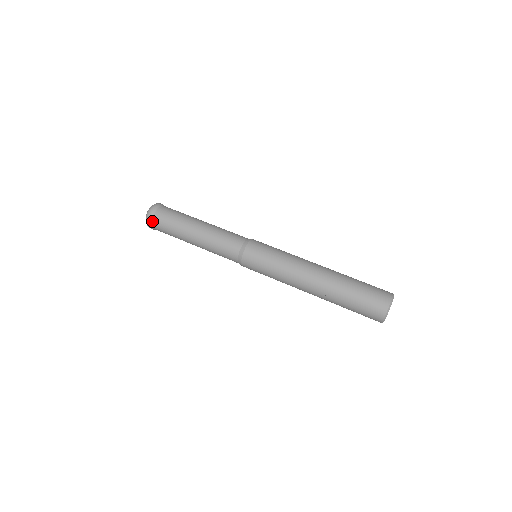
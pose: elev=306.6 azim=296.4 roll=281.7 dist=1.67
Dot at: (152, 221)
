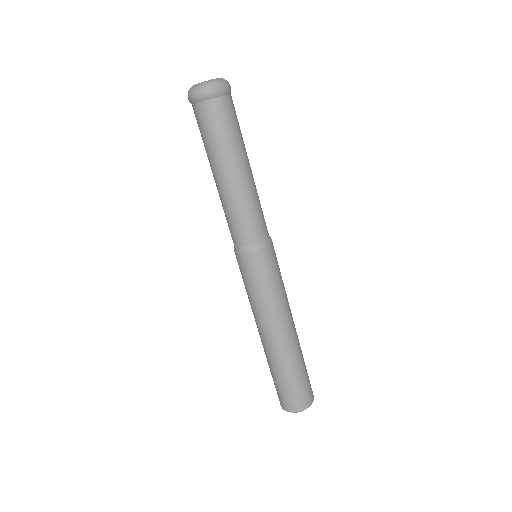
Dot at: (199, 101)
